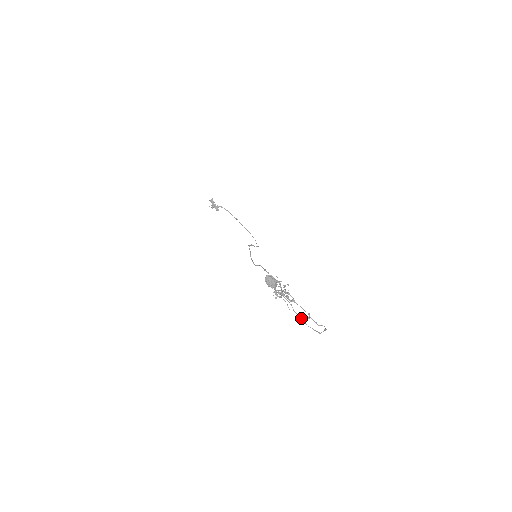
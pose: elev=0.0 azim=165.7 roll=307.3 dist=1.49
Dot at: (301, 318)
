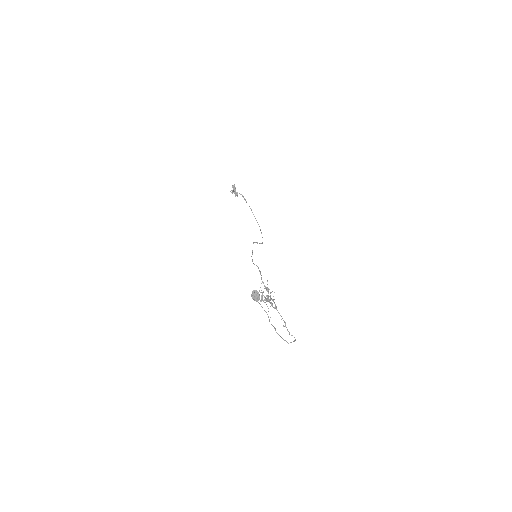
Dot at: (275, 329)
